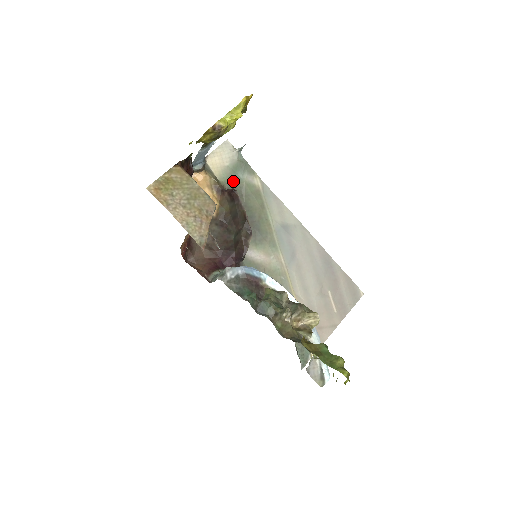
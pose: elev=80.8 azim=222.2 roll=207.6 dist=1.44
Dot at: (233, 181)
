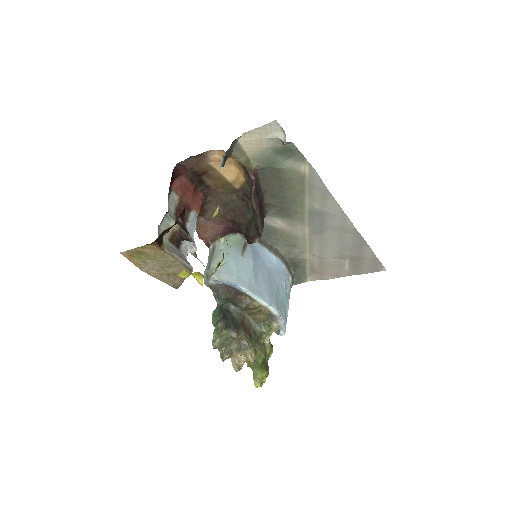
Dot at: (271, 163)
